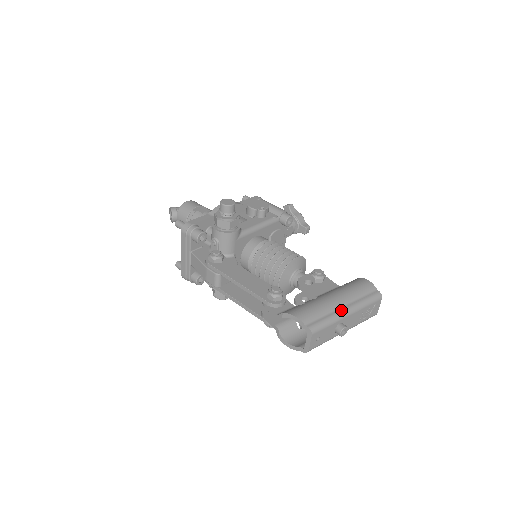
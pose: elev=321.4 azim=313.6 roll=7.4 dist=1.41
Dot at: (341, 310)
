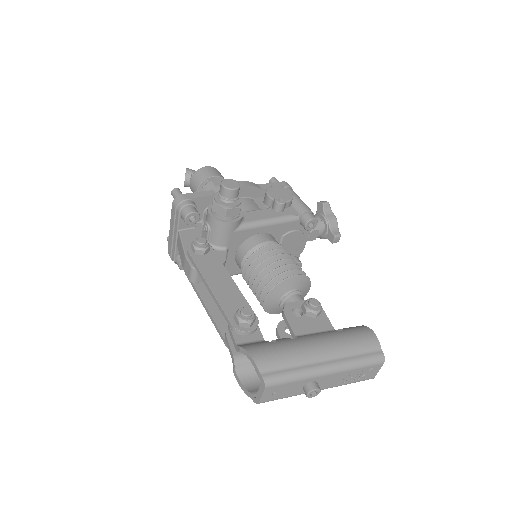
Dot at: (318, 365)
